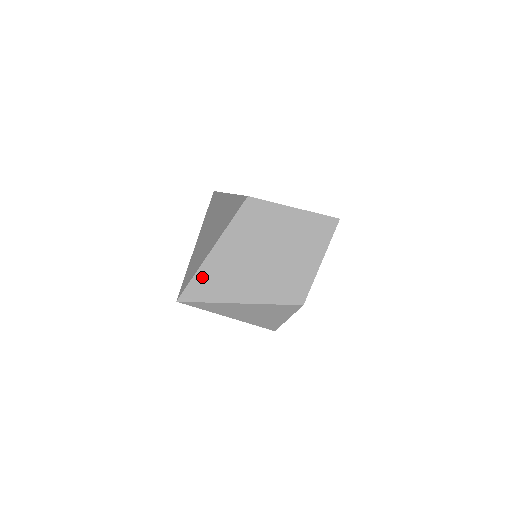
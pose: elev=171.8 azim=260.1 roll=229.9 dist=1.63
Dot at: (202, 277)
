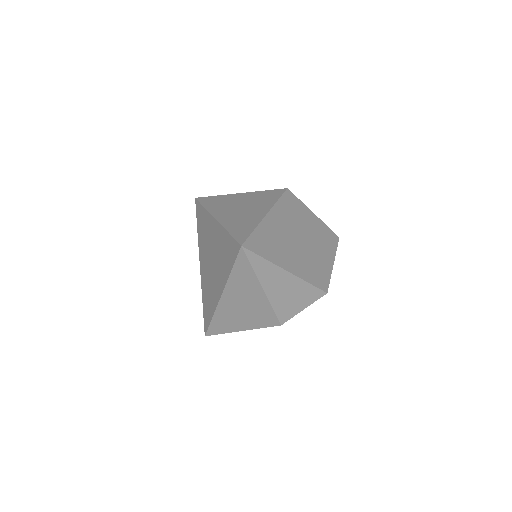
Dot at: (260, 234)
